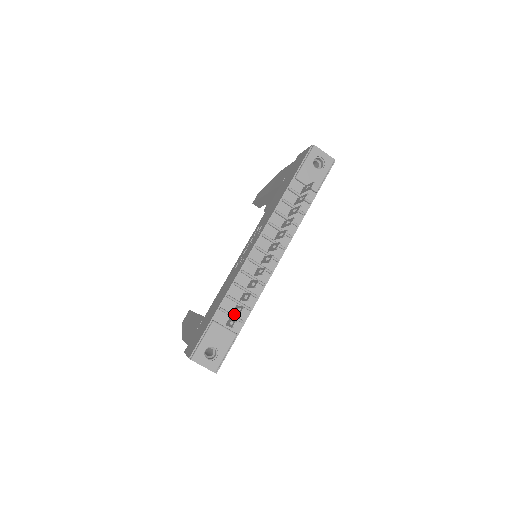
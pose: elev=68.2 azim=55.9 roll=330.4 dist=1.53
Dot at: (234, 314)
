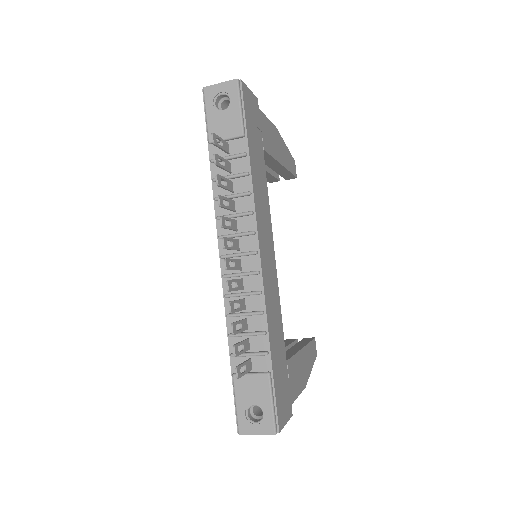
Dot at: (251, 351)
